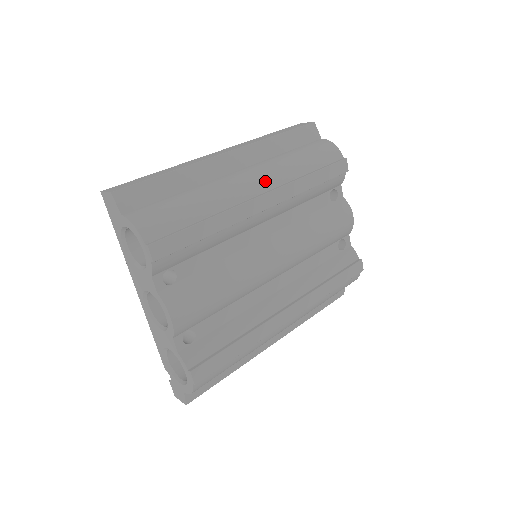
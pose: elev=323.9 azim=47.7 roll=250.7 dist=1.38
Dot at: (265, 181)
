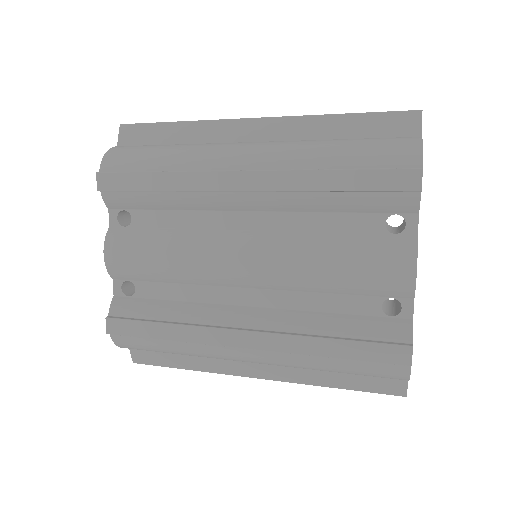
Dot at: (261, 158)
